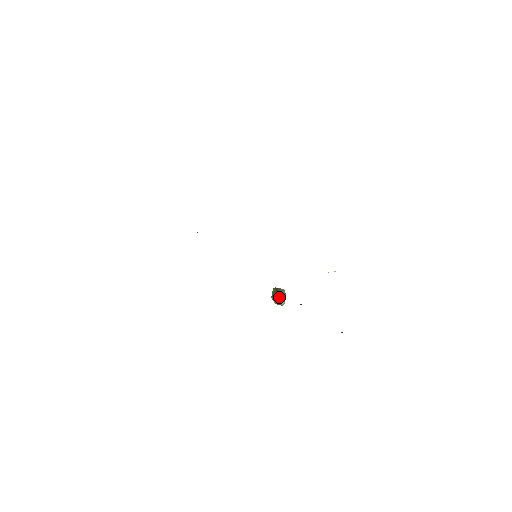
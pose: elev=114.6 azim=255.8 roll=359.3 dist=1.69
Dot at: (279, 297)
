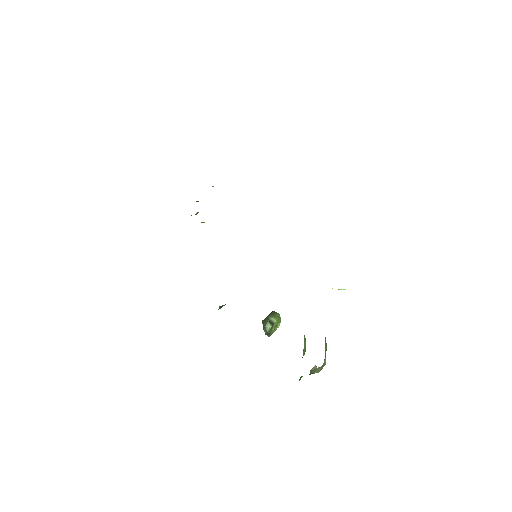
Dot at: (267, 318)
